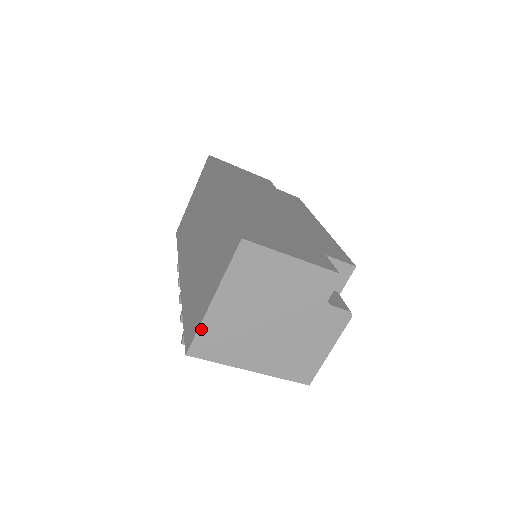
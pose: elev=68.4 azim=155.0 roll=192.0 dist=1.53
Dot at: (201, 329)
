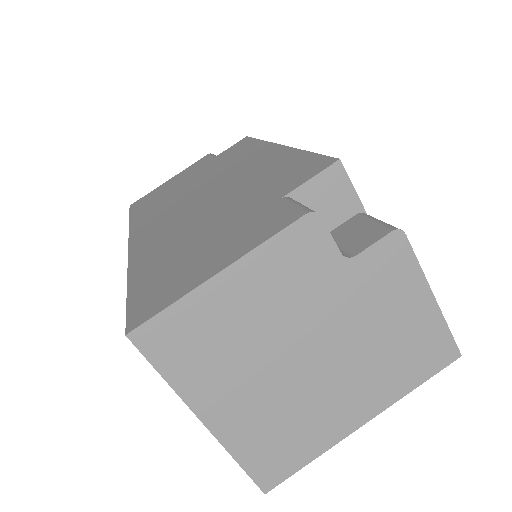
Dot at: (240, 458)
